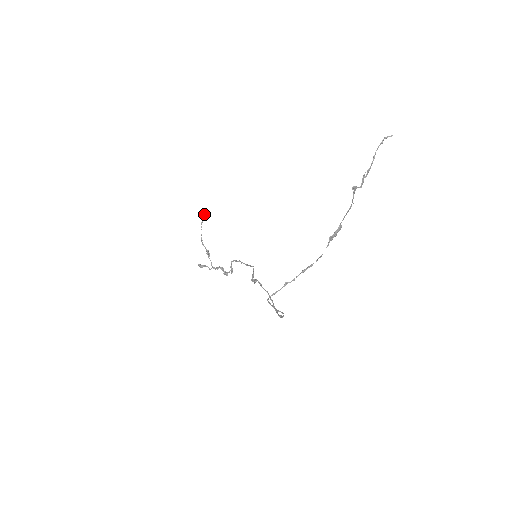
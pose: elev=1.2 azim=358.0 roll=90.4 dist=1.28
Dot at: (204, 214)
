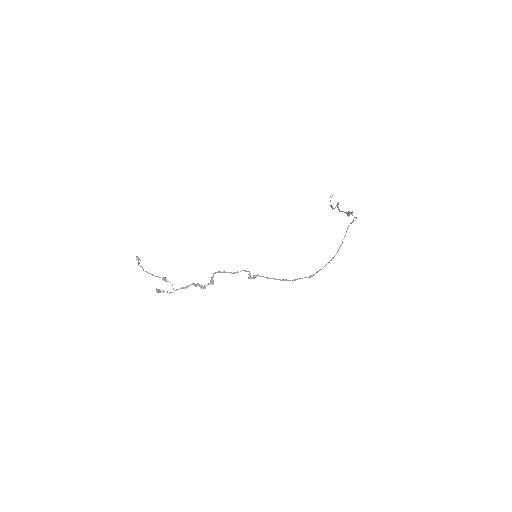
Dot at: (139, 258)
